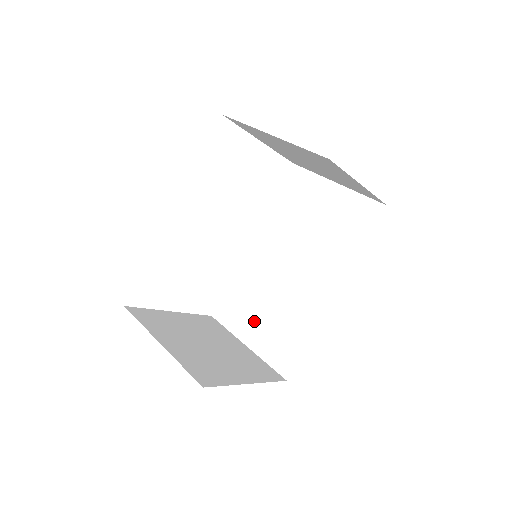
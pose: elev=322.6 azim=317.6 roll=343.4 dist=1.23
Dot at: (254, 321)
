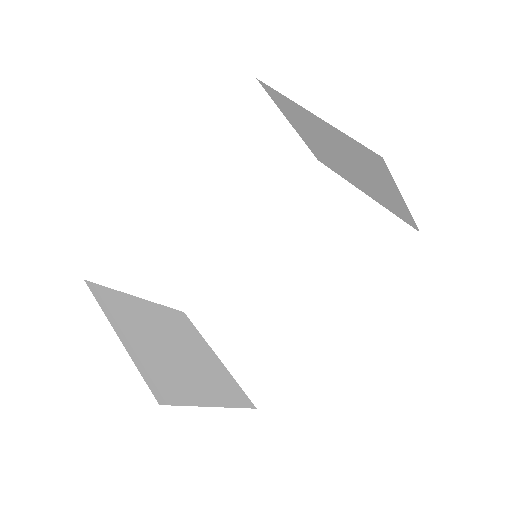
Dot at: (233, 330)
